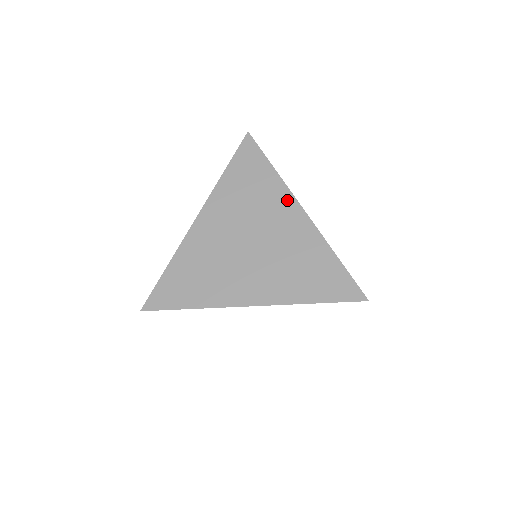
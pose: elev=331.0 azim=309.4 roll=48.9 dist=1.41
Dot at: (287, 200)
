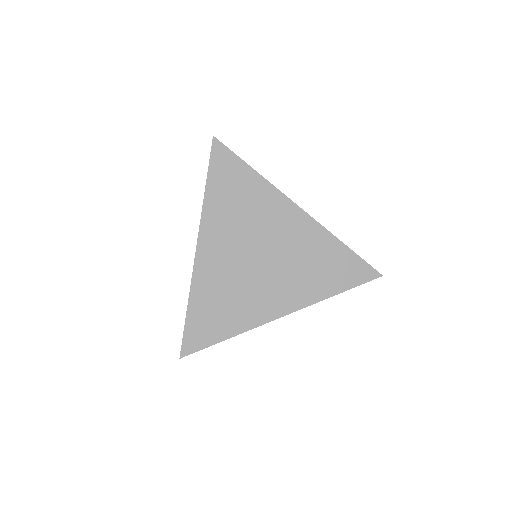
Dot at: (281, 202)
